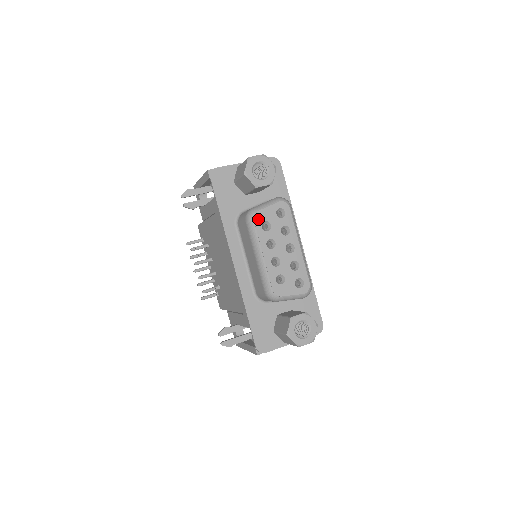
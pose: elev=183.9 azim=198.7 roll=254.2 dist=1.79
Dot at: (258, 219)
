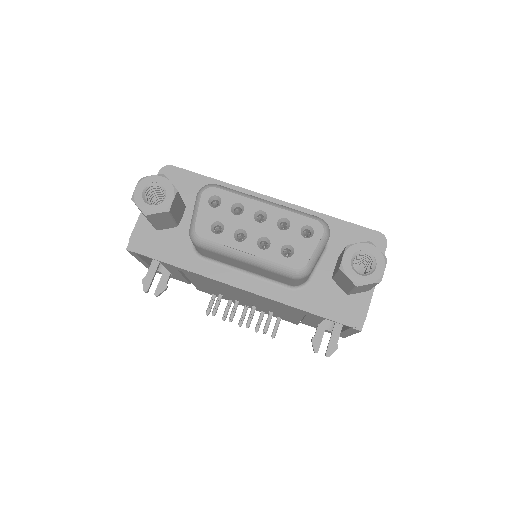
Dot at: (203, 232)
